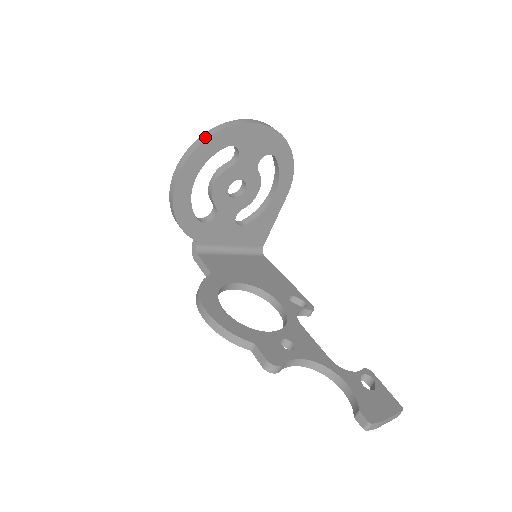
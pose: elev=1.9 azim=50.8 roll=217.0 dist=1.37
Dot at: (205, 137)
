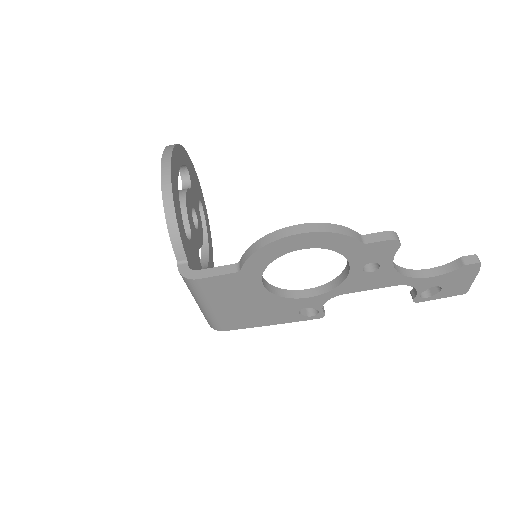
Dot at: occluded
